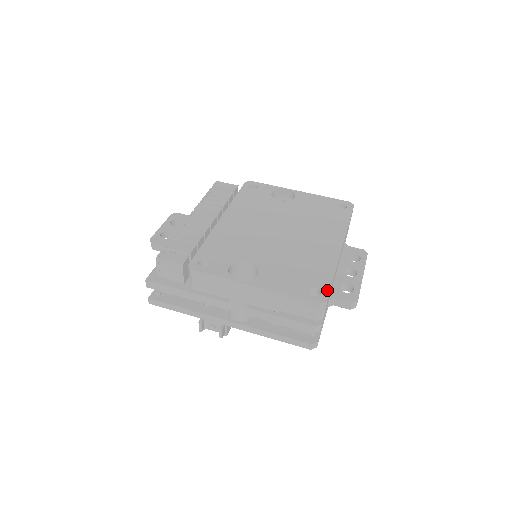
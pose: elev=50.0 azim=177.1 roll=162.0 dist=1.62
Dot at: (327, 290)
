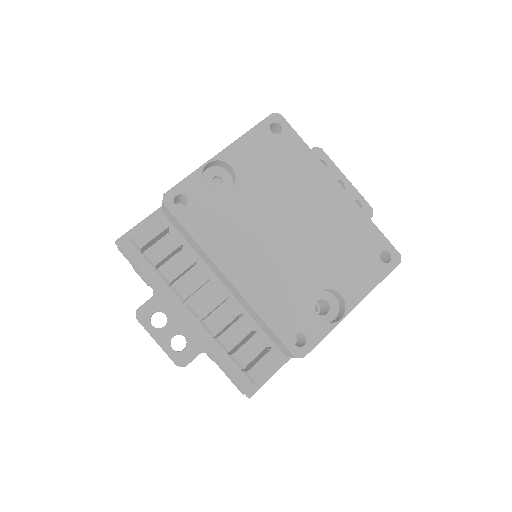
Dot at: (389, 245)
